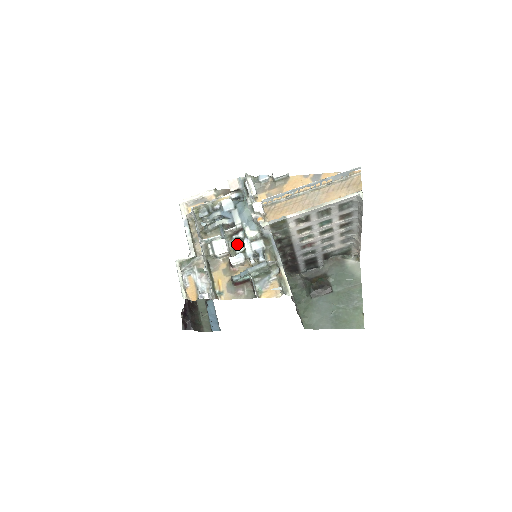
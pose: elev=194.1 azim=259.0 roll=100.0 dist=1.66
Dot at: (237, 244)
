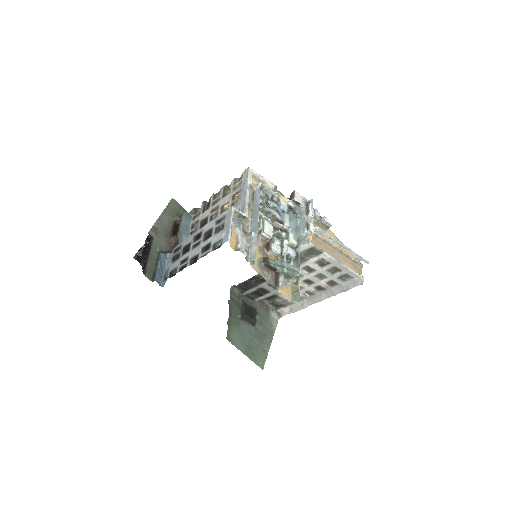
Dot at: (277, 238)
